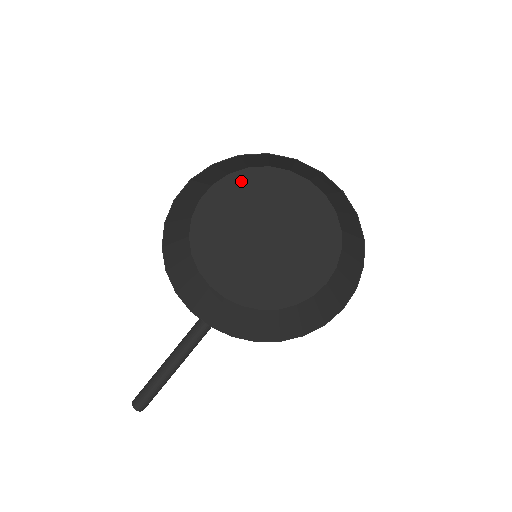
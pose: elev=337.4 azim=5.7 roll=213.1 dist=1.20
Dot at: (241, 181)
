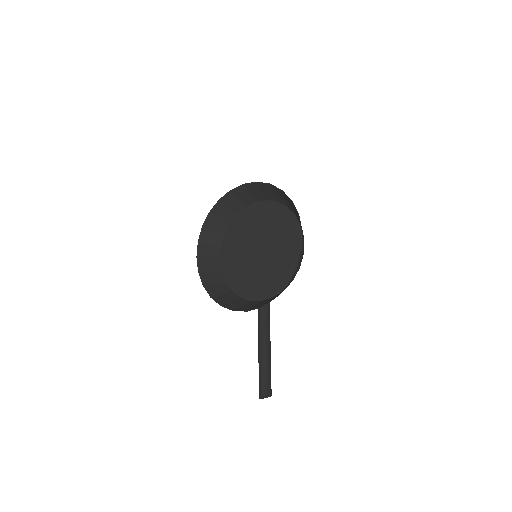
Dot at: (227, 242)
